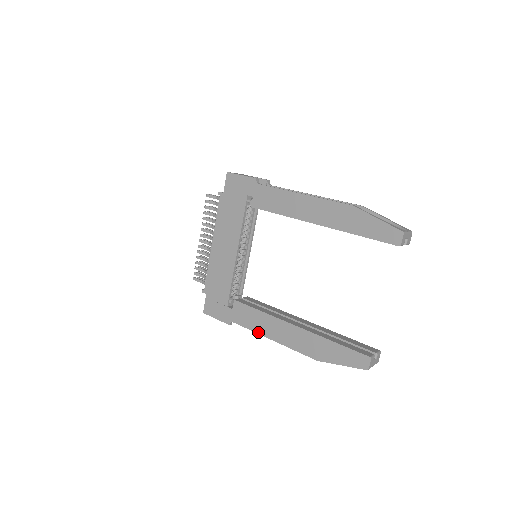
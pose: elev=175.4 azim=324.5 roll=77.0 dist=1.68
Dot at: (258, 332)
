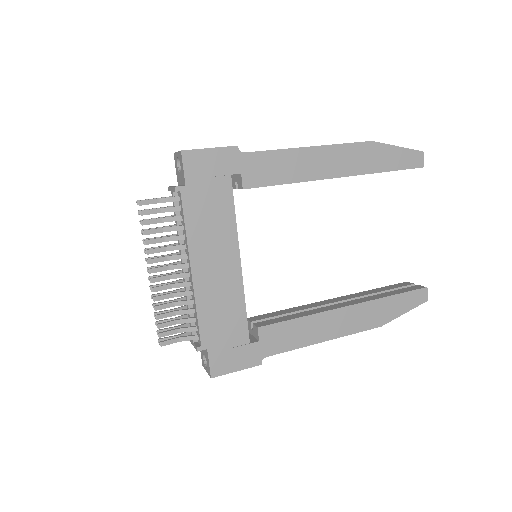
Dot at: (306, 344)
